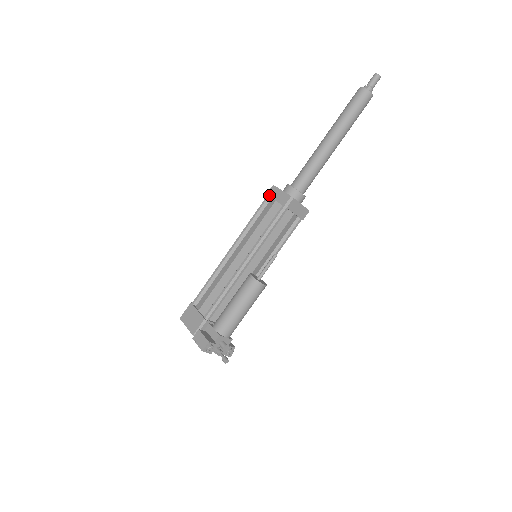
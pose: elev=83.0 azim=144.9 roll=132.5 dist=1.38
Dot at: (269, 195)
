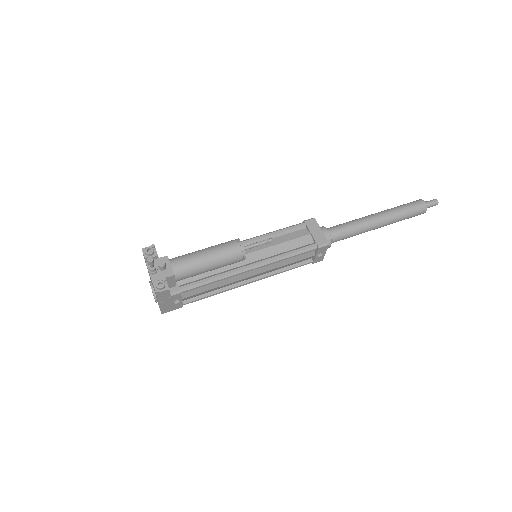
Dot at: occluded
